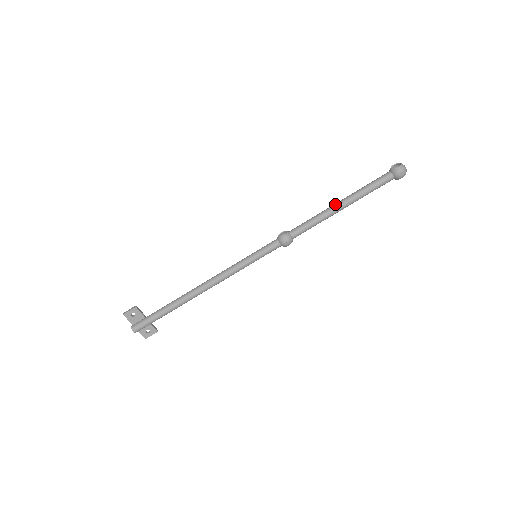
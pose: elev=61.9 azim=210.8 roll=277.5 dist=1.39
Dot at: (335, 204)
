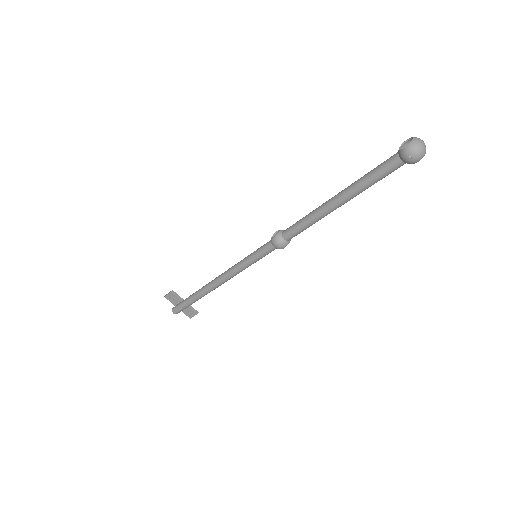
Dot at: (328, 200)
